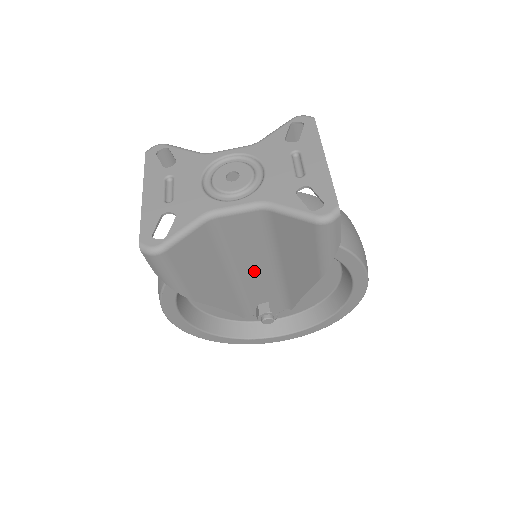
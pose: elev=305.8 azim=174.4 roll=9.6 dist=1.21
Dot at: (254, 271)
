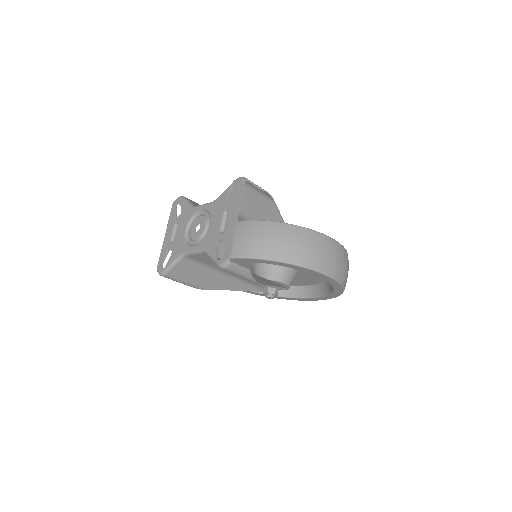
Dot at: occluded
